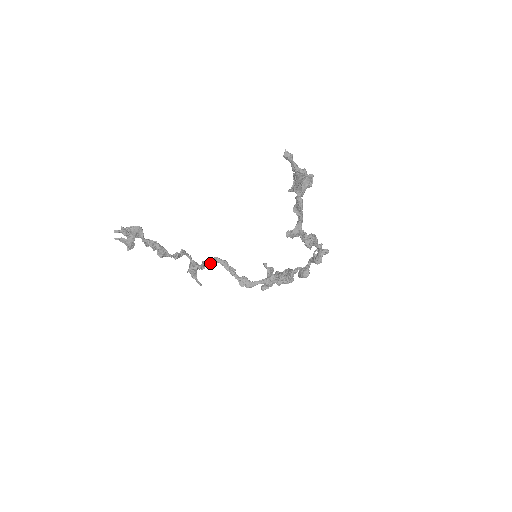
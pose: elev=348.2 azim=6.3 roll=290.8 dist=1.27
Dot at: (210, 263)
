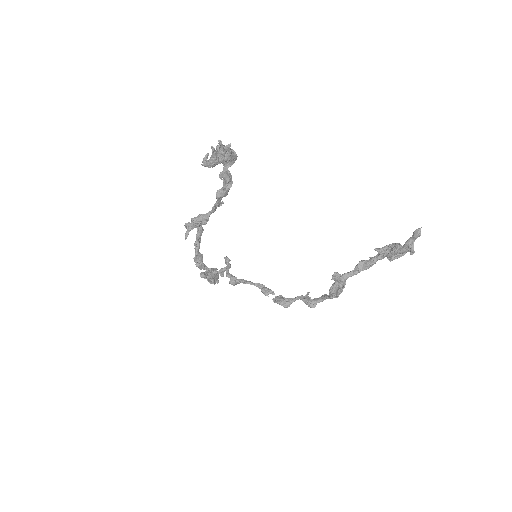
Dot at: occluded
